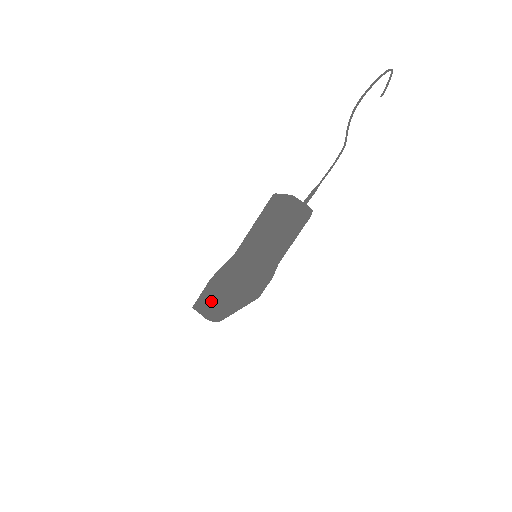
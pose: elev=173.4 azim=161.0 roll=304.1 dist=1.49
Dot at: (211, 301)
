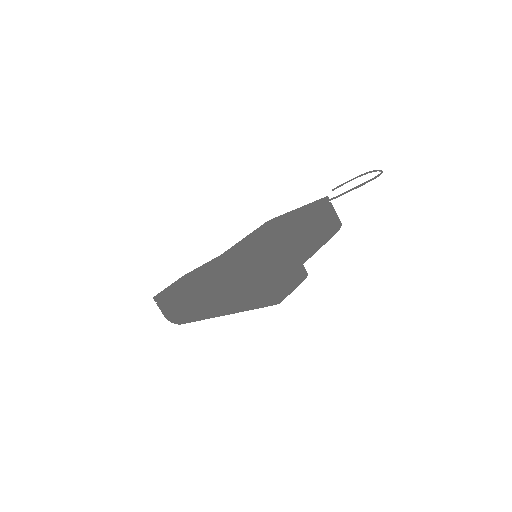
Dot at: (283, 268)
